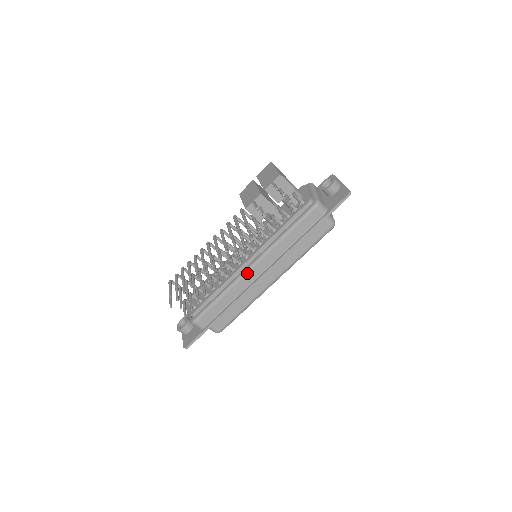
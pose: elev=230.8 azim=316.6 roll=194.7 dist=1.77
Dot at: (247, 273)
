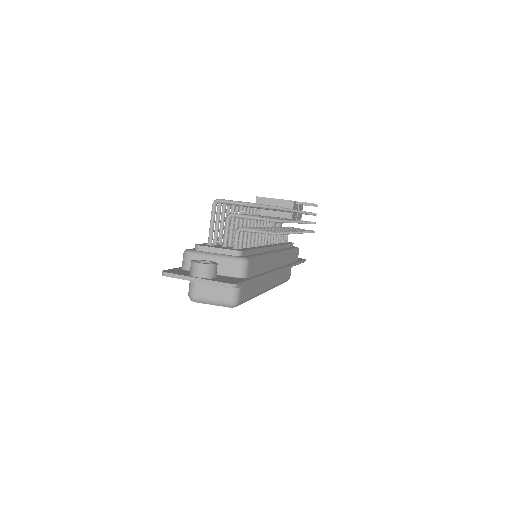
Dot at: (276, 255)
